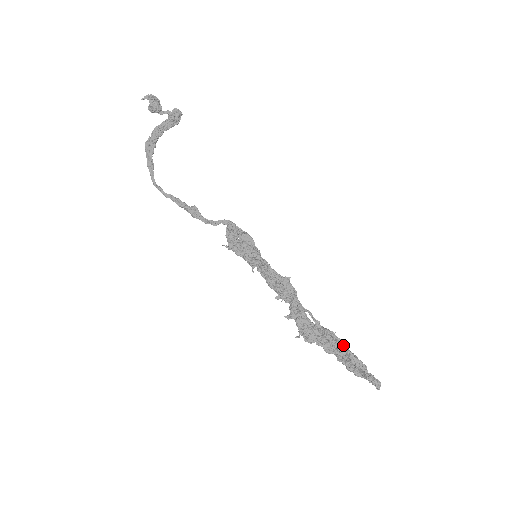
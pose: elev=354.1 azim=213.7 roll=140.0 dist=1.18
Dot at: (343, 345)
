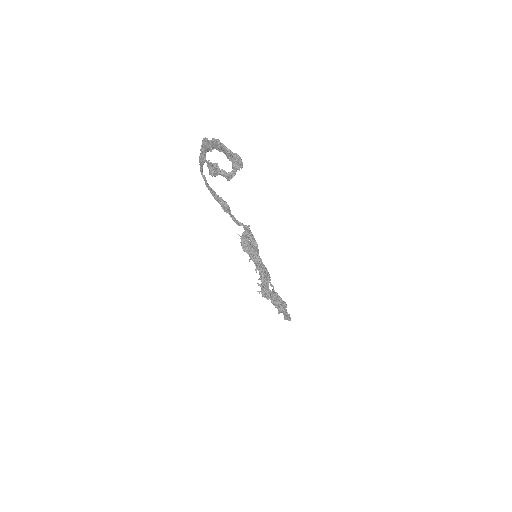
Dot at: (283, 302)
